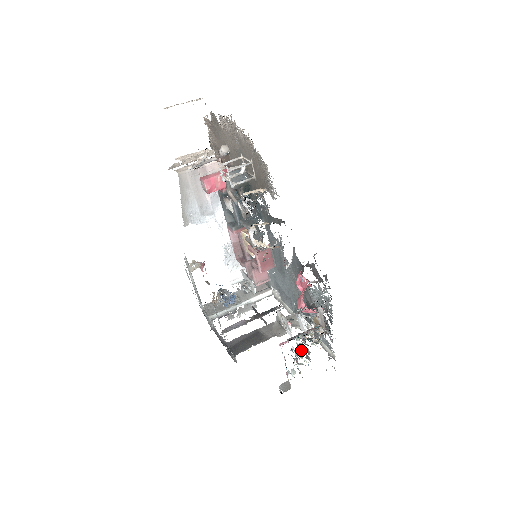
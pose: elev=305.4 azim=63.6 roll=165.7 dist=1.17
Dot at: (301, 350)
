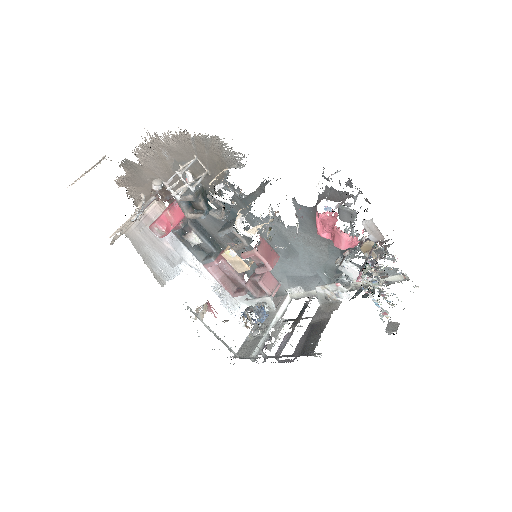
Dot at: occluded
